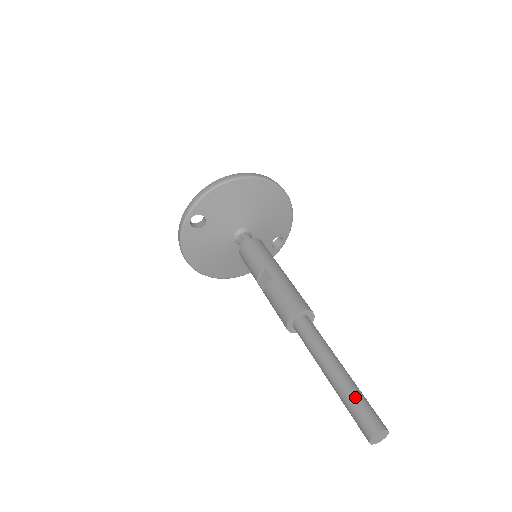
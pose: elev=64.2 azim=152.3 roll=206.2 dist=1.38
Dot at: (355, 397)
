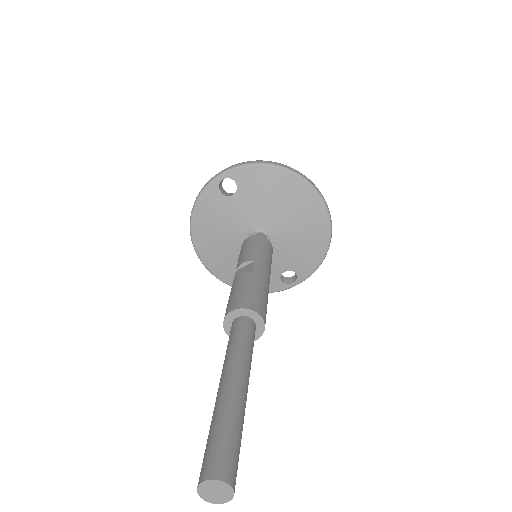
Dot at: (229, 423)
